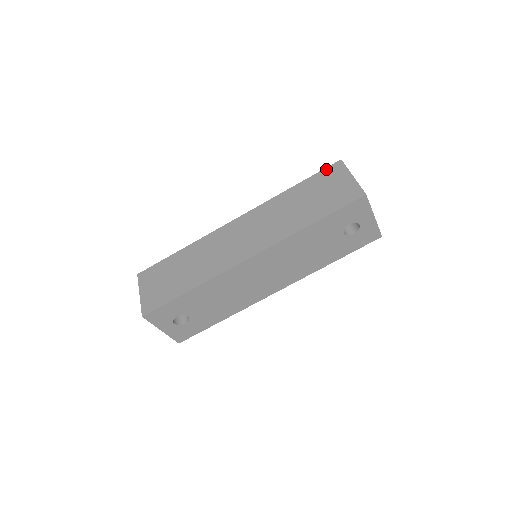
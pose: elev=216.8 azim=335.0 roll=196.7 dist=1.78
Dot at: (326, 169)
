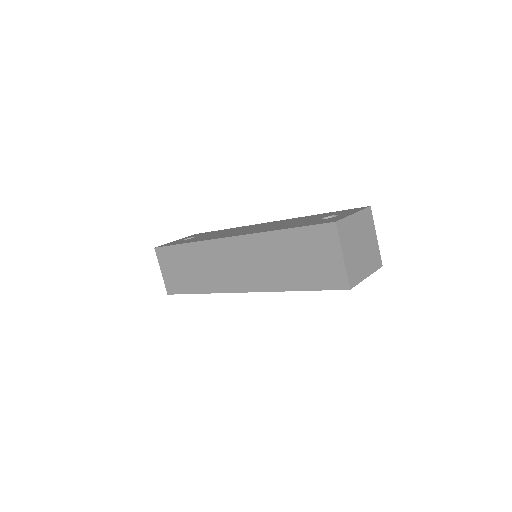
Dot at: (318, 227)
